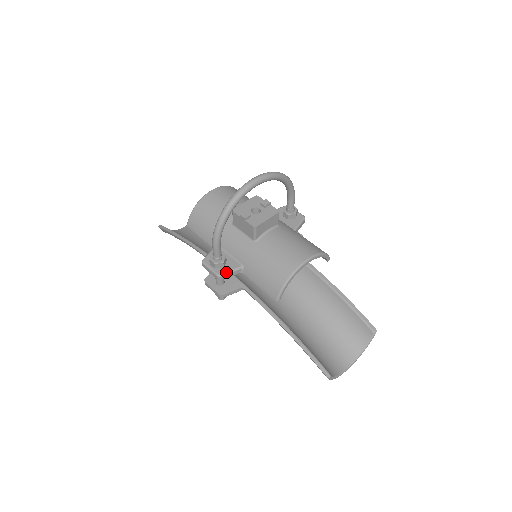
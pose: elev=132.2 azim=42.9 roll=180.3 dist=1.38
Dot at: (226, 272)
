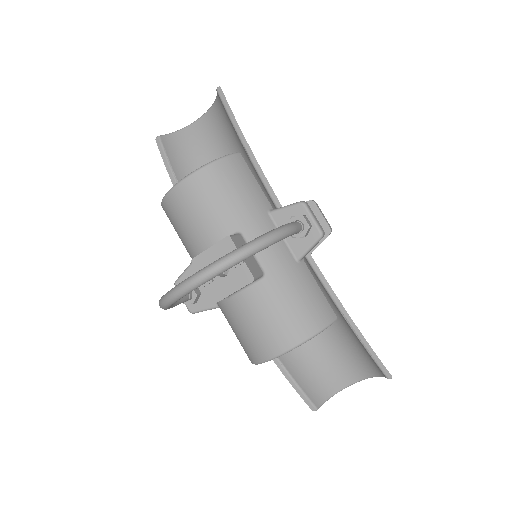
Dot at: (199, 310)
